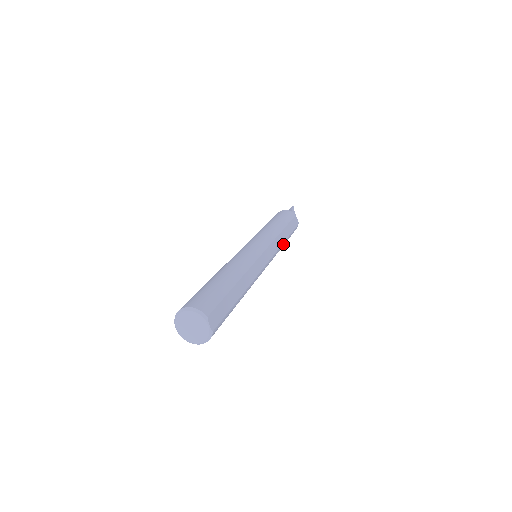
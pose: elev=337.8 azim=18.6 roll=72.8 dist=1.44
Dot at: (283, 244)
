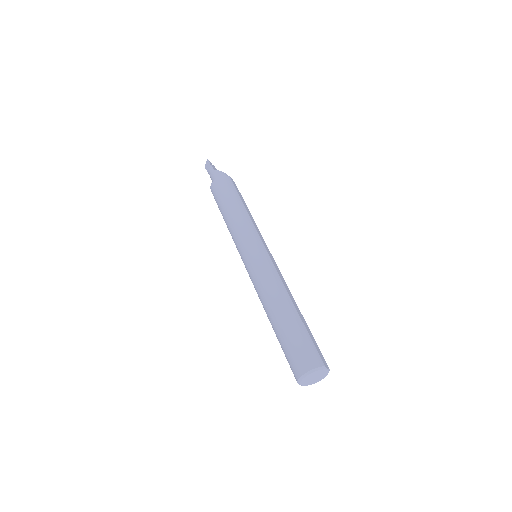
Dot at: occluded
